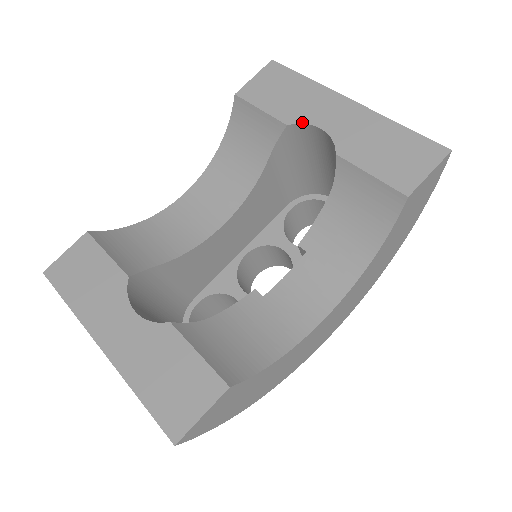
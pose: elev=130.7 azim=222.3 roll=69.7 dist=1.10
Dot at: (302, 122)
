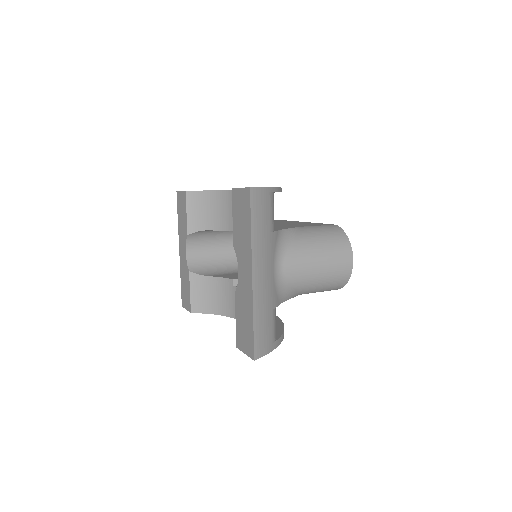
Dot at: (237, 255)
